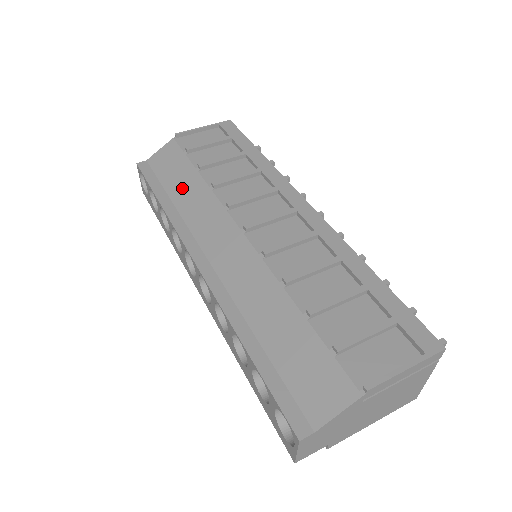
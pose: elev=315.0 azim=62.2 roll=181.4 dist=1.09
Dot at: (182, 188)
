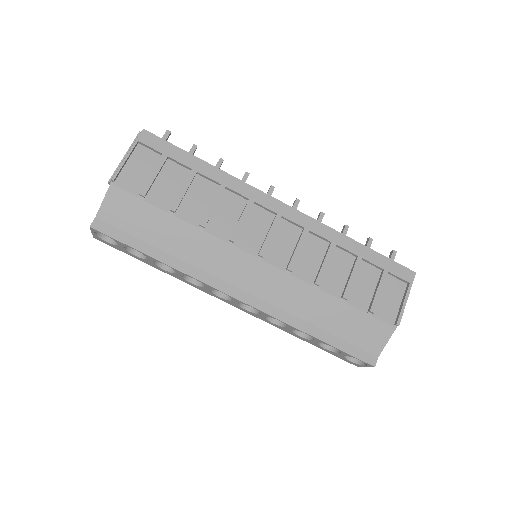
Dot at: (168, 237)
